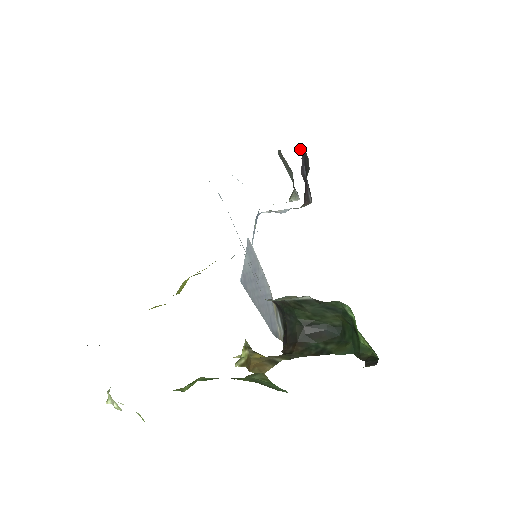
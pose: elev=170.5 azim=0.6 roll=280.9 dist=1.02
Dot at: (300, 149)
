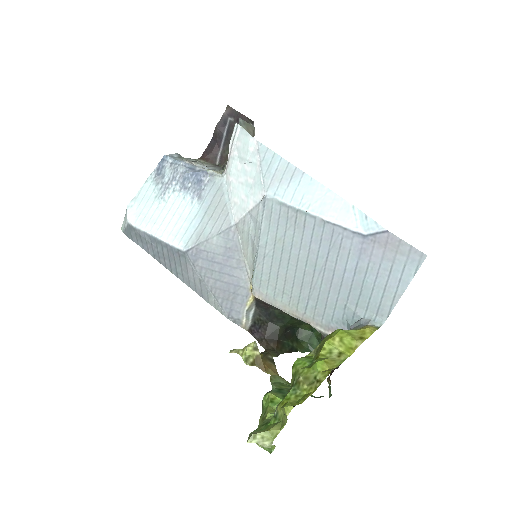
Dot at: (236, 111)
